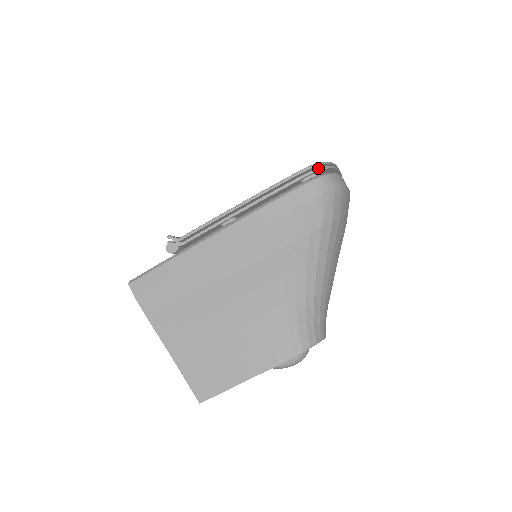
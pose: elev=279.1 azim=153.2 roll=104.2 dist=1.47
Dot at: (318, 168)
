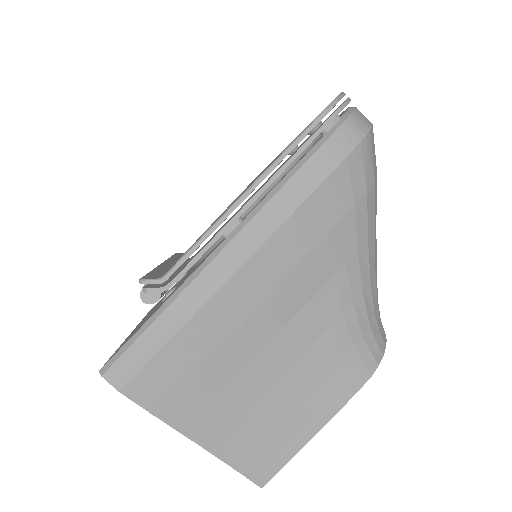
Dot at: (341, 105)
